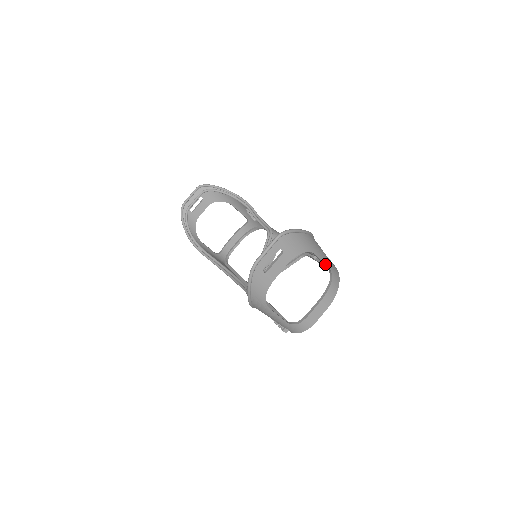
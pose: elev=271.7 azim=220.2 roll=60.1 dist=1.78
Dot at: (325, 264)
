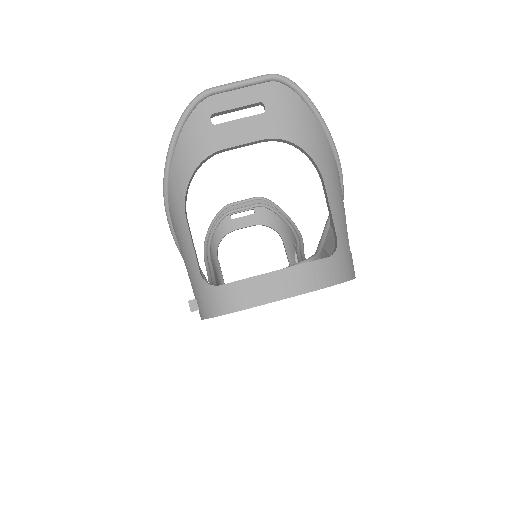
Dot at: (333, 219)
